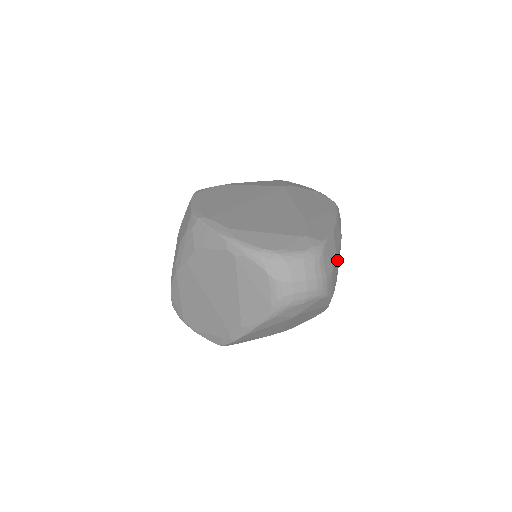
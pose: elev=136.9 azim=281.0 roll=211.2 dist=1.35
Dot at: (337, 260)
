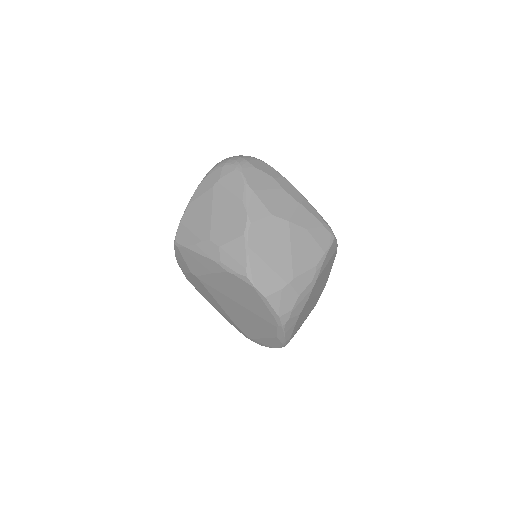
Dot at: (274, 187)
